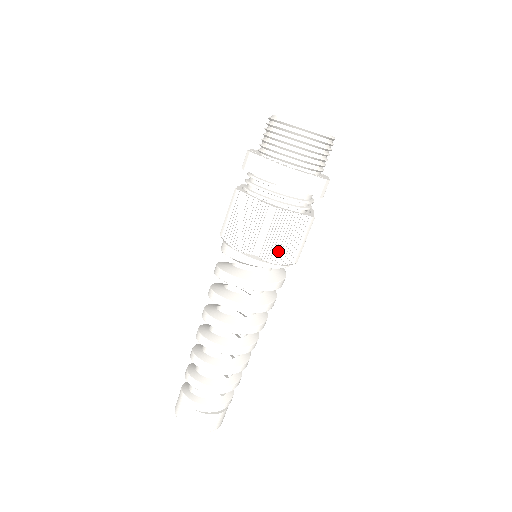
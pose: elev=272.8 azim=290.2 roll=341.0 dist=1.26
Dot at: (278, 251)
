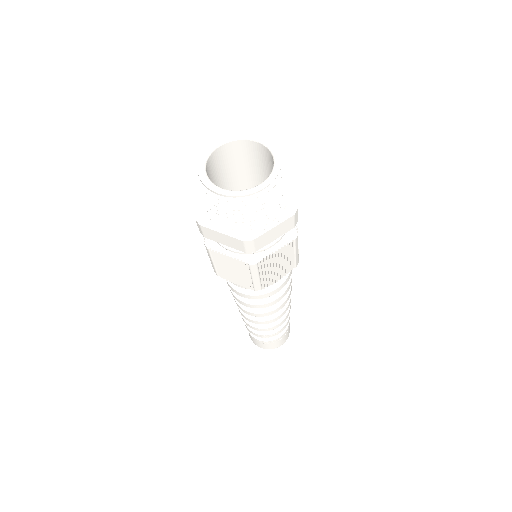
Dot at: (277, 275)
